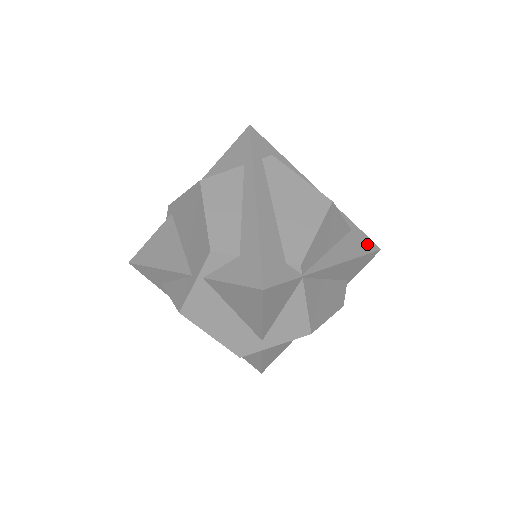
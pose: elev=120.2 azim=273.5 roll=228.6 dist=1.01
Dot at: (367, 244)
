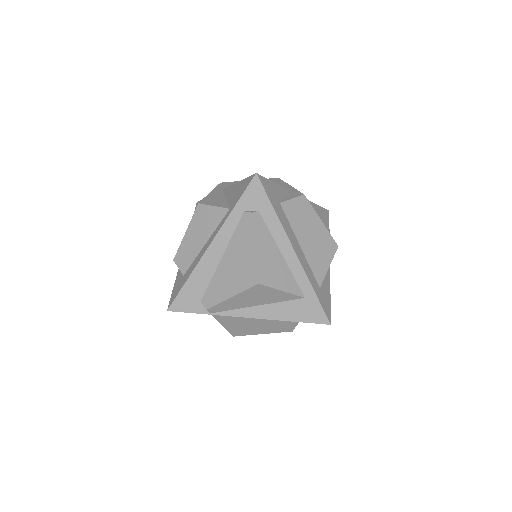
Dot at: (314, 315)
